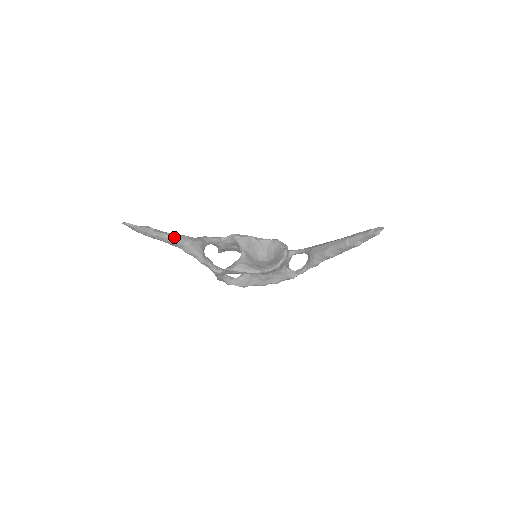
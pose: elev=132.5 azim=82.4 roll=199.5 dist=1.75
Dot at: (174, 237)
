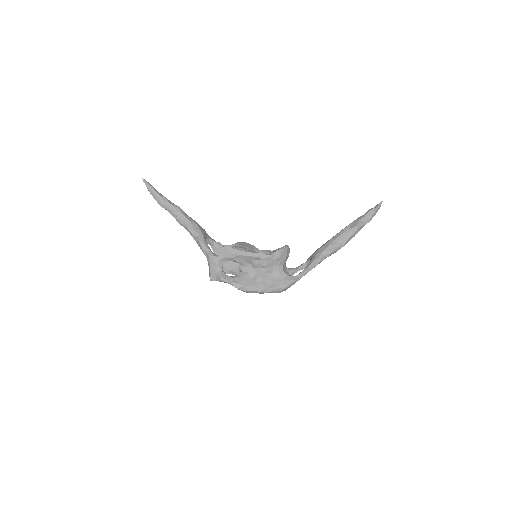
Dot at: (182, 210)
